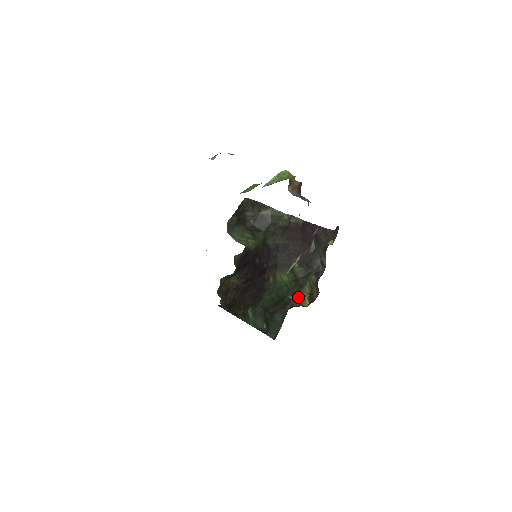
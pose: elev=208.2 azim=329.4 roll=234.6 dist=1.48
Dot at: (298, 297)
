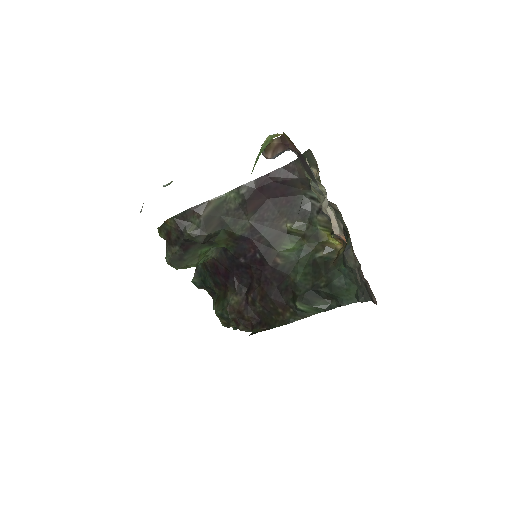
Dot at: (325, 248)
